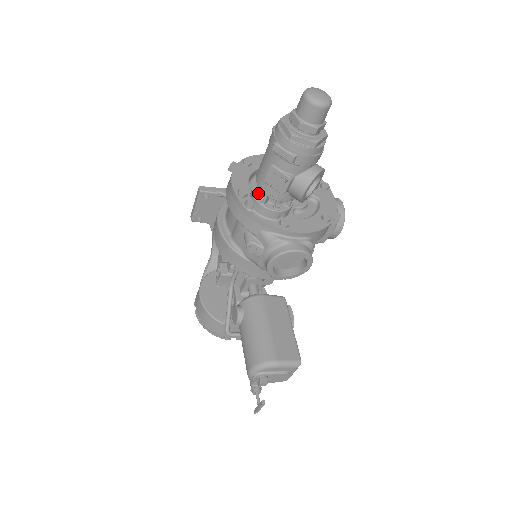
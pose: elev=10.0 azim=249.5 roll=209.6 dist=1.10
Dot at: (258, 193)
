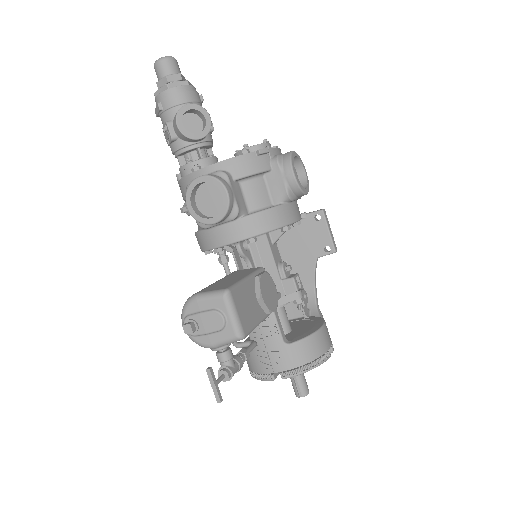
Dot at: occluded
